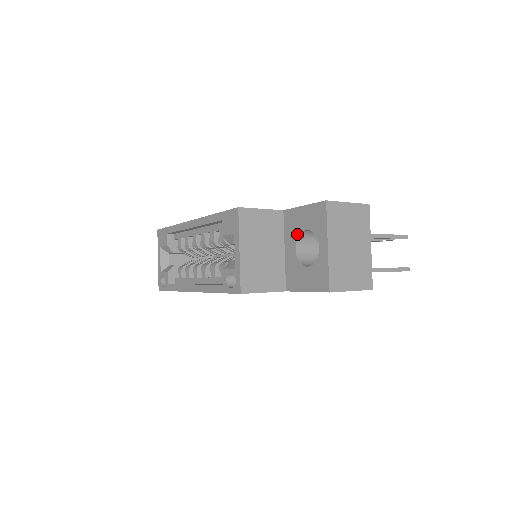
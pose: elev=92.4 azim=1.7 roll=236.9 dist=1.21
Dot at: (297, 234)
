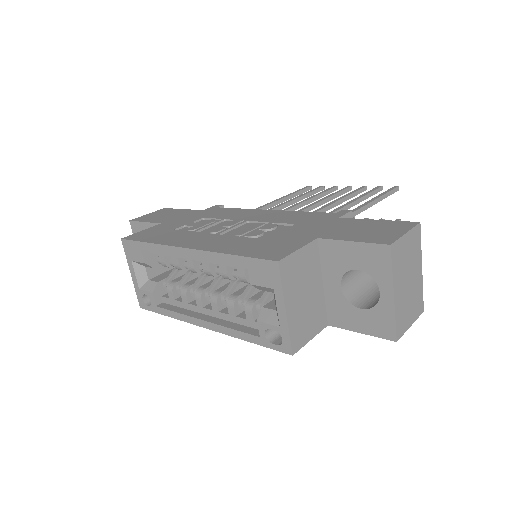
Dot at: (343, 271)
